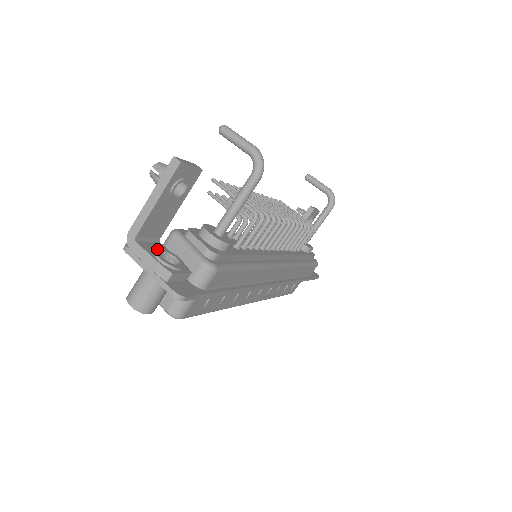
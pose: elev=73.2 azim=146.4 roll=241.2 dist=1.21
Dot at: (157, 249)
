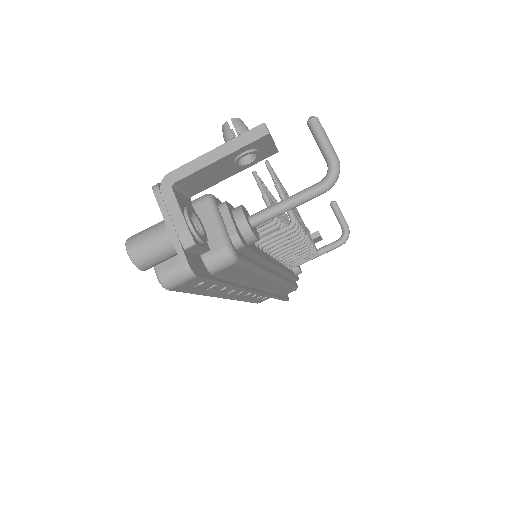
Dot at: (189, 207)
